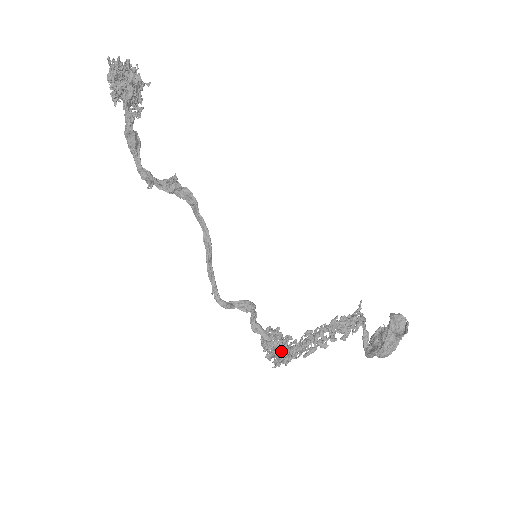
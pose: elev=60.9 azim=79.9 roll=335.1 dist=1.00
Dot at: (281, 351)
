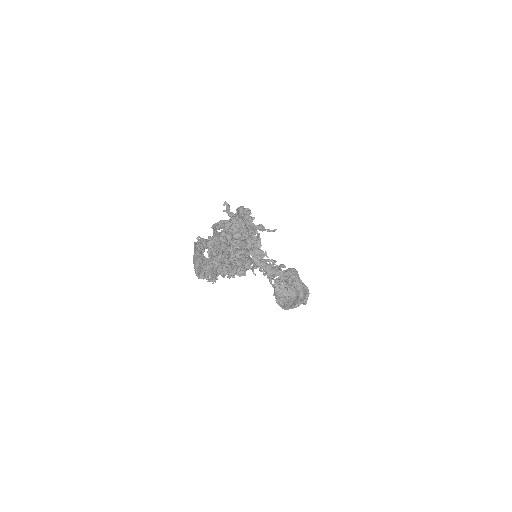
Dot at: occluded
